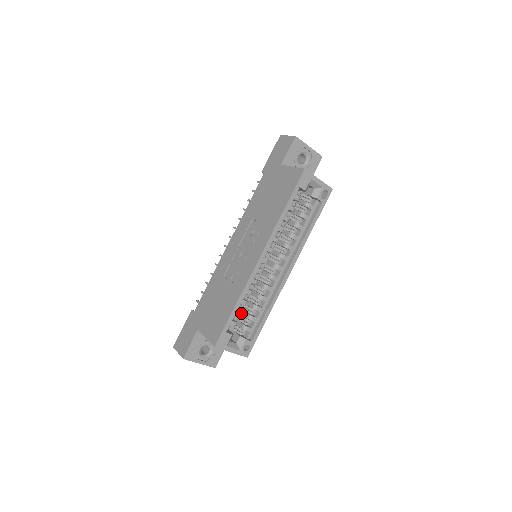
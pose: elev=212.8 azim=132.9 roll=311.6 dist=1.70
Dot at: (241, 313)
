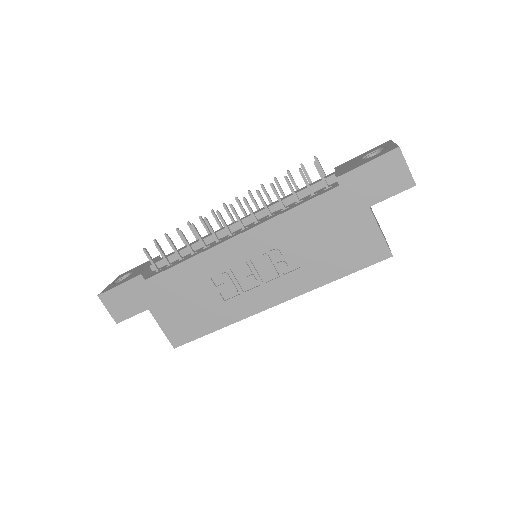
Dot at: occluded
